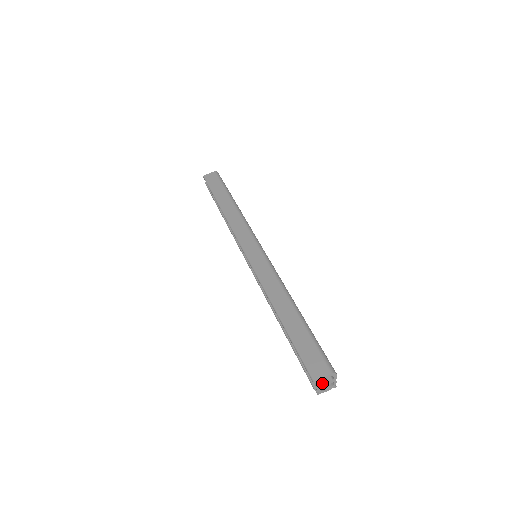
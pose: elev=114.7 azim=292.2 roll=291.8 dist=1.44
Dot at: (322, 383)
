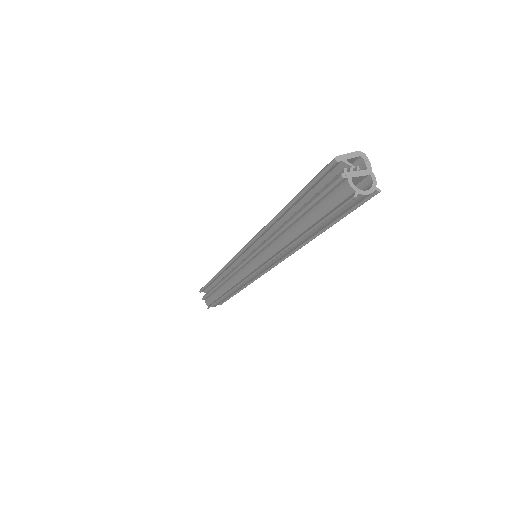
Dot at: (351, 168)
